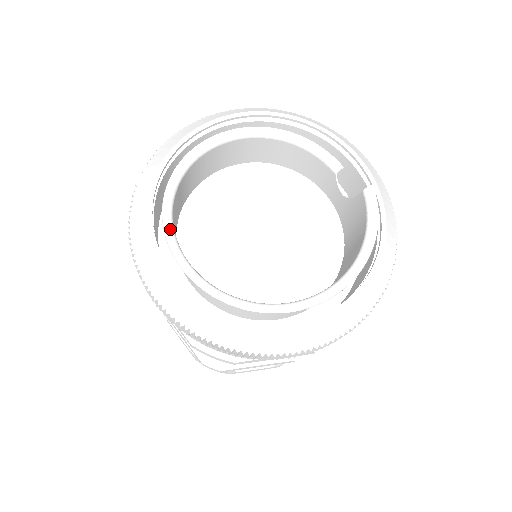
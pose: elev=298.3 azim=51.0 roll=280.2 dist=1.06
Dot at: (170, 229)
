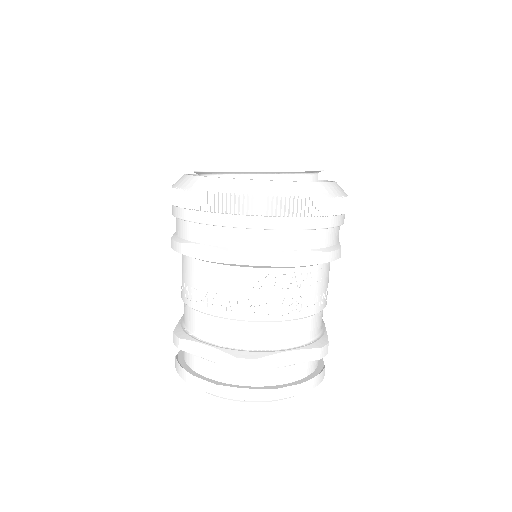
Dot at: occluded
